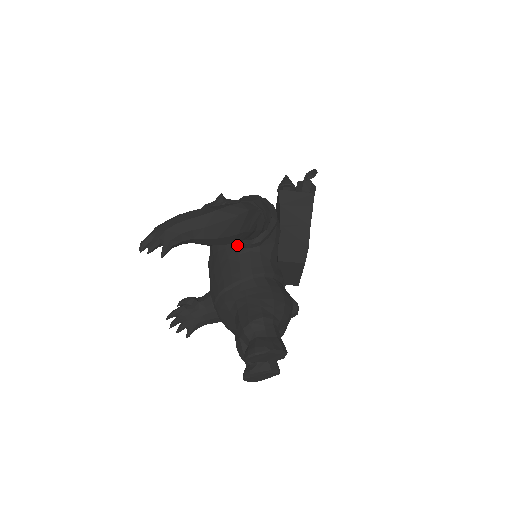
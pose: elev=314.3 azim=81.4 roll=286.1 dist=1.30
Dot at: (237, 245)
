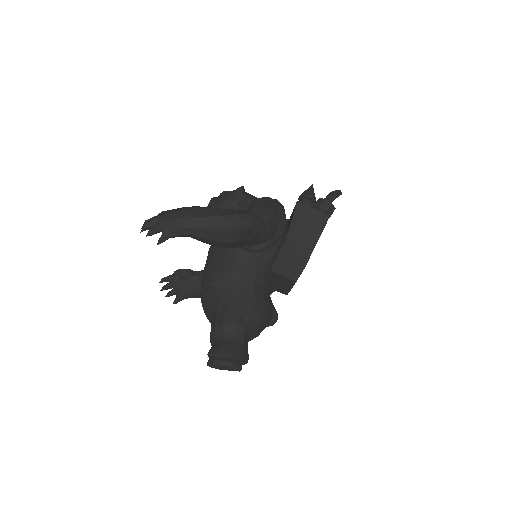
Dot at: occluded
